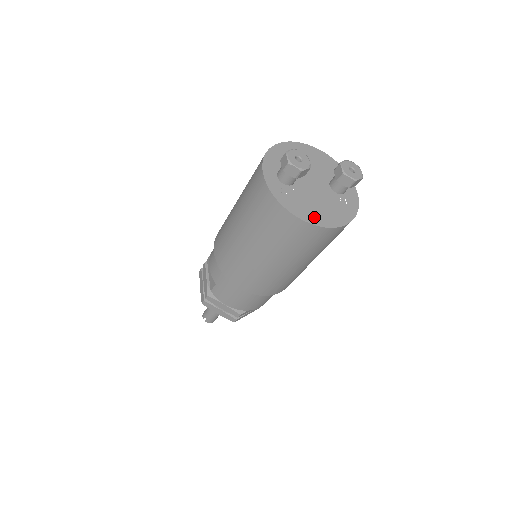
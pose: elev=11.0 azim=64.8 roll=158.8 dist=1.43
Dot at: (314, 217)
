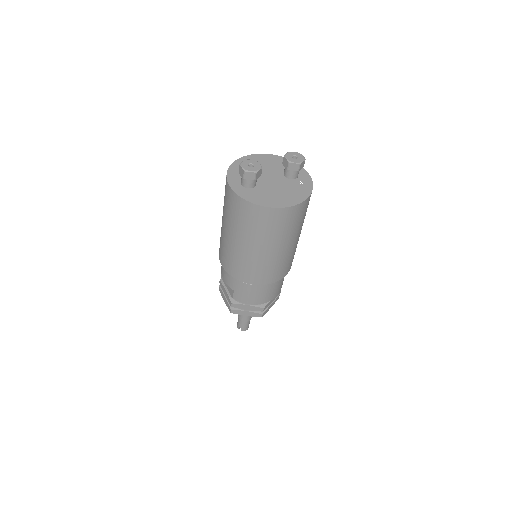
Dot at: (280, 202)
